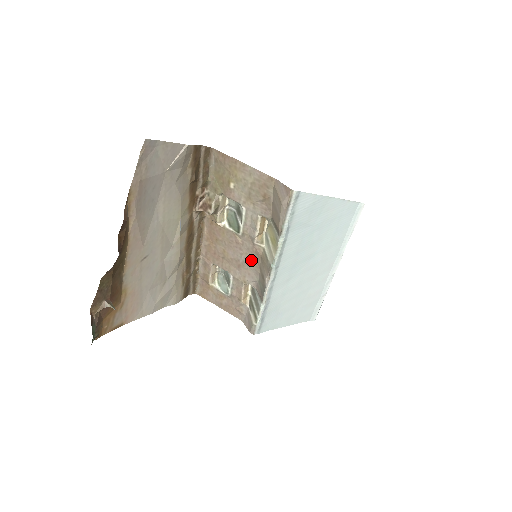
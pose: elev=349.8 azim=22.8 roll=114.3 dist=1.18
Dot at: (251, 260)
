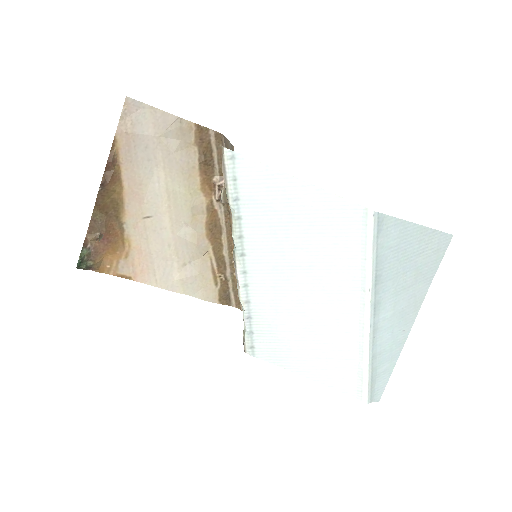
Dot at: occluded
